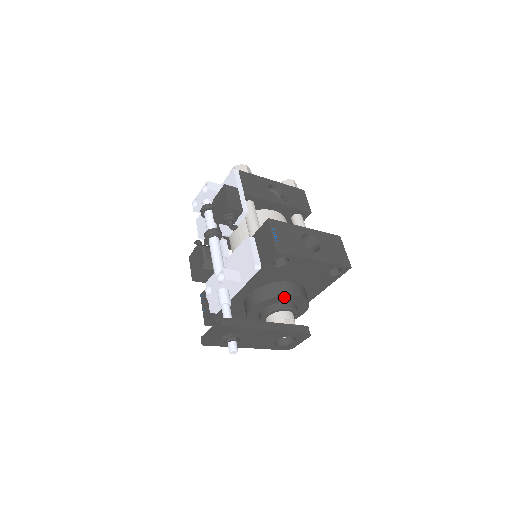
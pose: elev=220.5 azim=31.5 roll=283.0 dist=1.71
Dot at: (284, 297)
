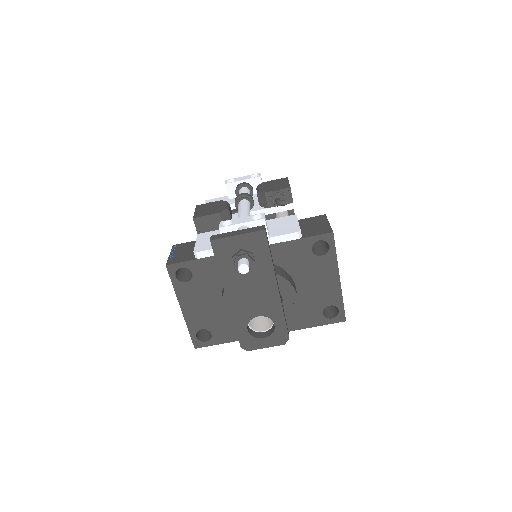
Dot at: (289, 287)
